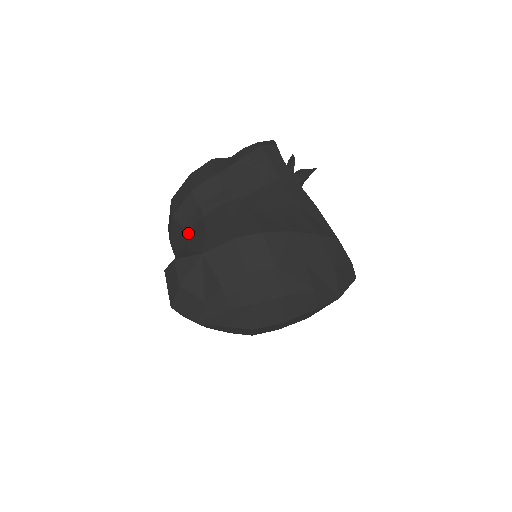
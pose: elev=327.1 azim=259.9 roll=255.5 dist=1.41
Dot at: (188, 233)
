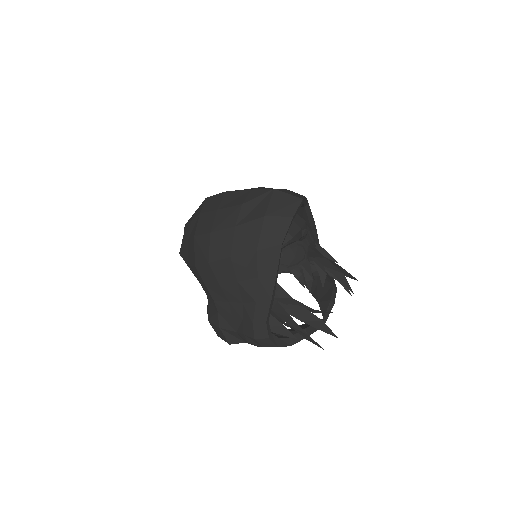
Dot at: occluded
